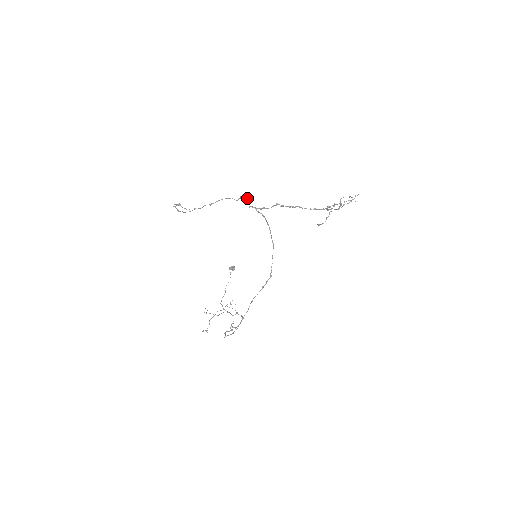
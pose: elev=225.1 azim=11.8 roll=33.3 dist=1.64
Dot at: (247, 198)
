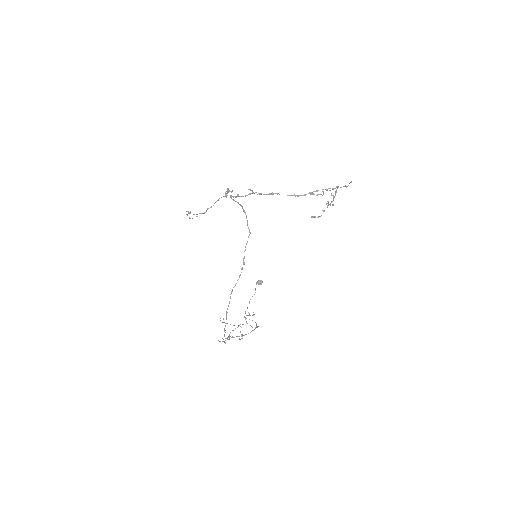
Dot at: occluded
